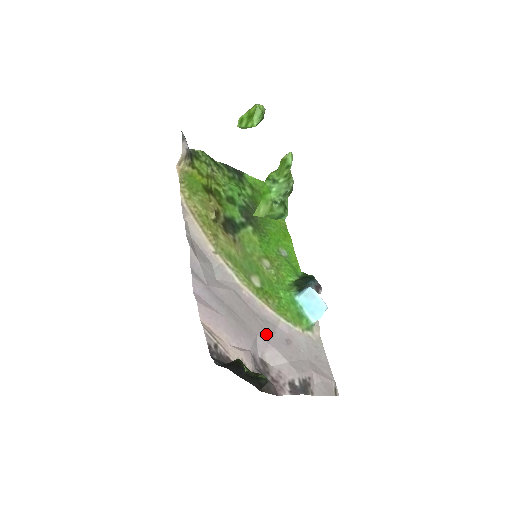
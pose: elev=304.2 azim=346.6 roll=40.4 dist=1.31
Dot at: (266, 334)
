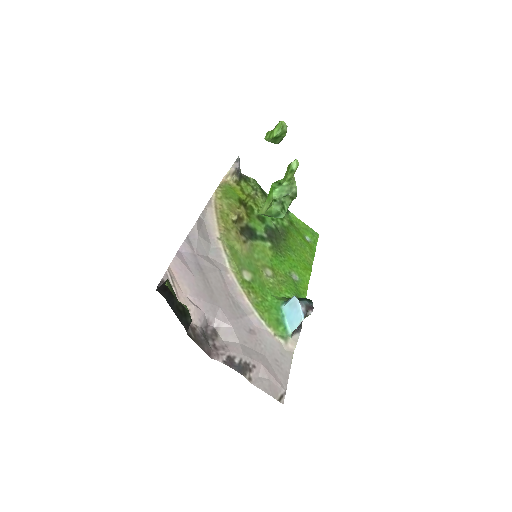
Dot at: (231, 313)
